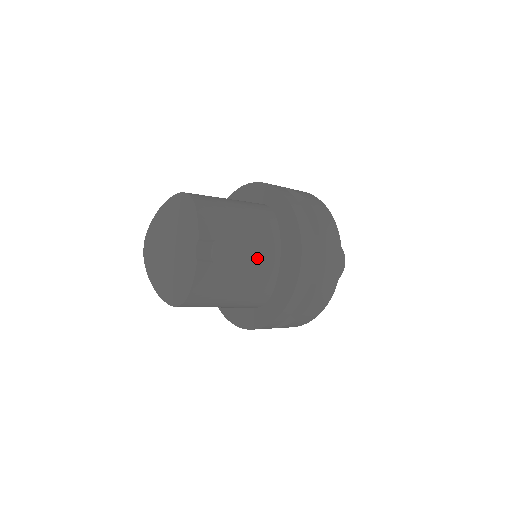
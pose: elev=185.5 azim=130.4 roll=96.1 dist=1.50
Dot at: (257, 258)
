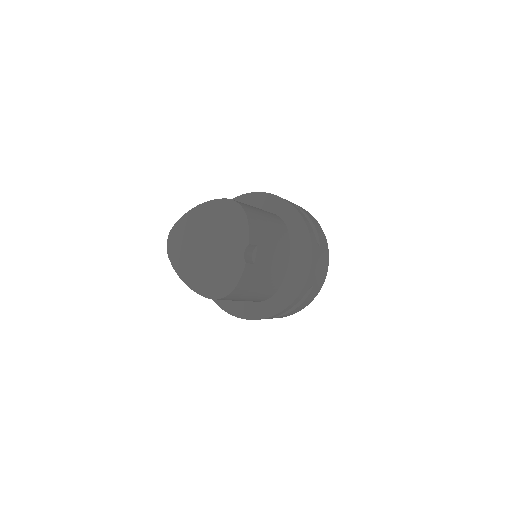
Dot at: (277, 262)
